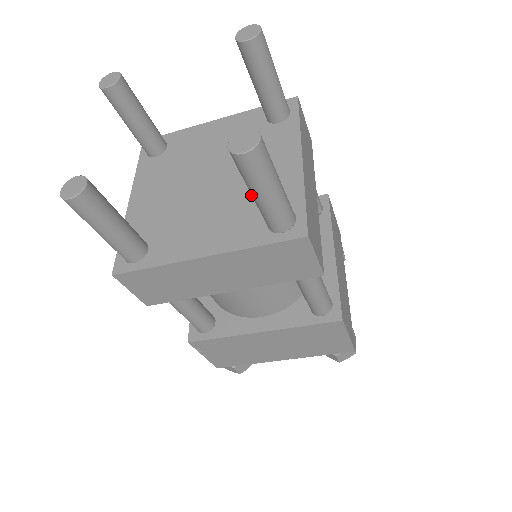
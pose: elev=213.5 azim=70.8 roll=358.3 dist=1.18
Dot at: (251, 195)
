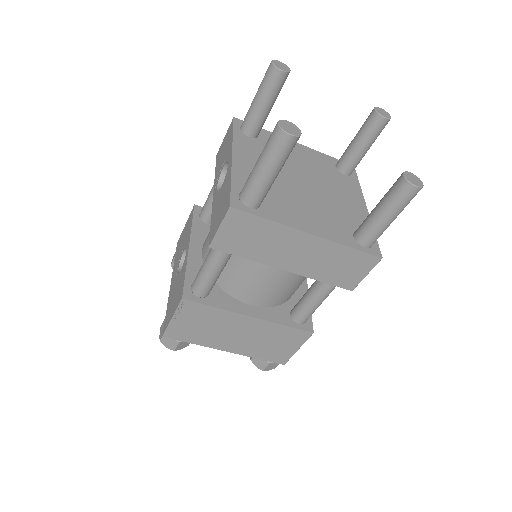
Dot at: (337, 211)
